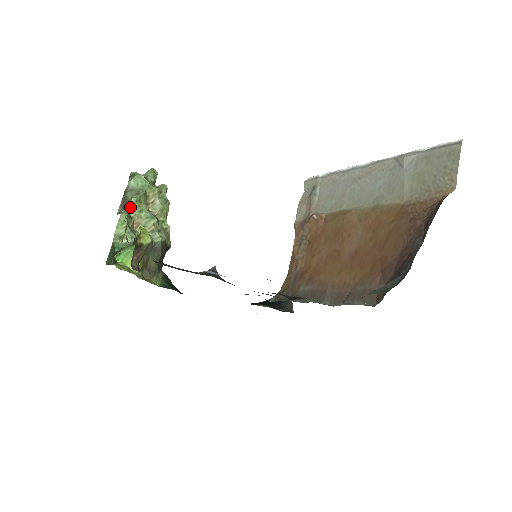
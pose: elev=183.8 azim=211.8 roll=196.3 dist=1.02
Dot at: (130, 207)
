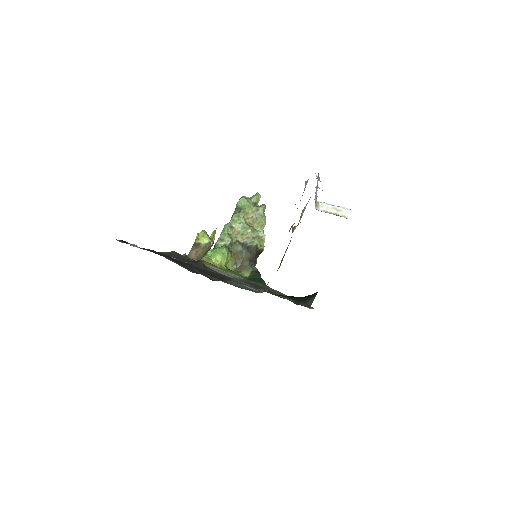
Dot at: (232, 220)
